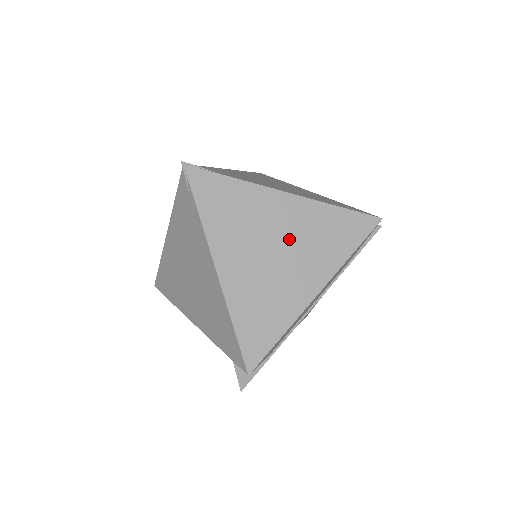
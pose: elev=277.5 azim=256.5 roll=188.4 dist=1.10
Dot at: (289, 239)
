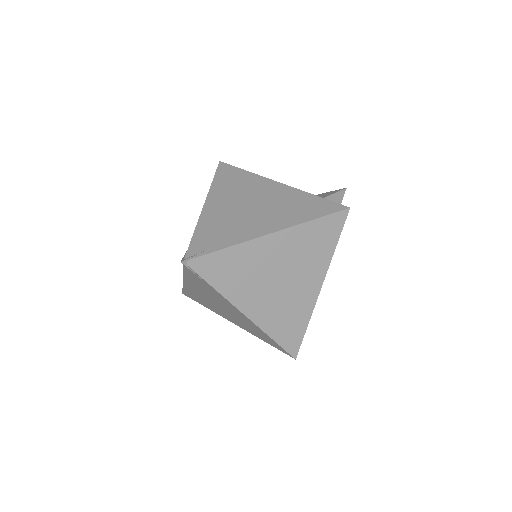
Dot at: (286, 265)
